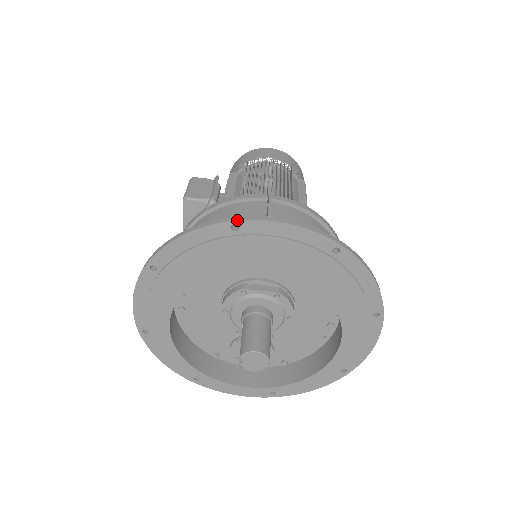
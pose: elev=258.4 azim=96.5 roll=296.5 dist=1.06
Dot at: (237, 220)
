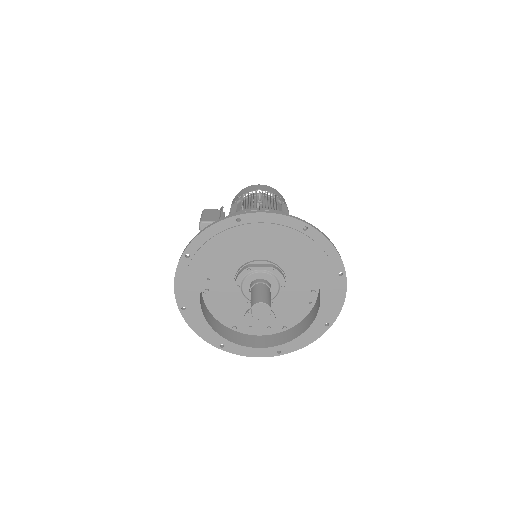
Dot at: (239, 214)
